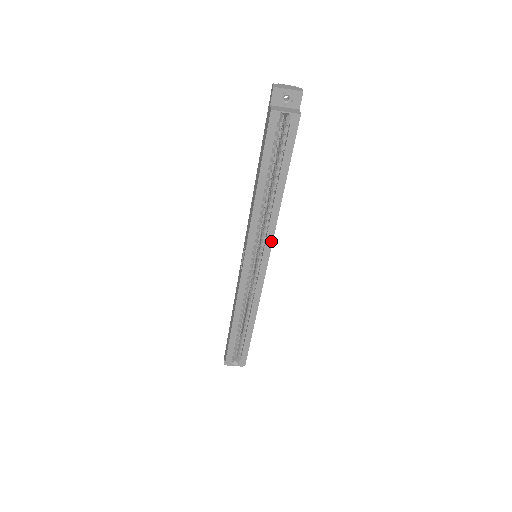
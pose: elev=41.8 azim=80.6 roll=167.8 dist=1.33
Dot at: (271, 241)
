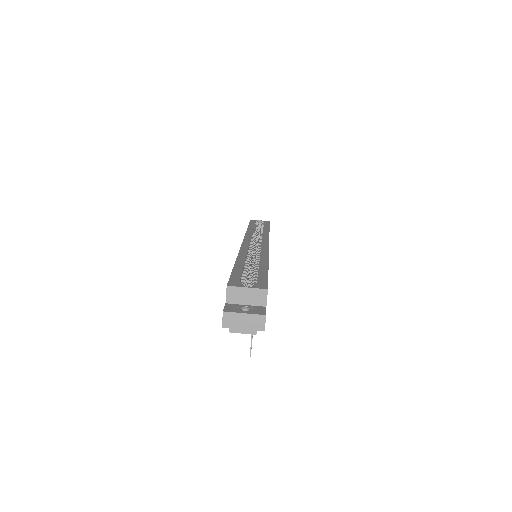
Dot at: (268, 238)
